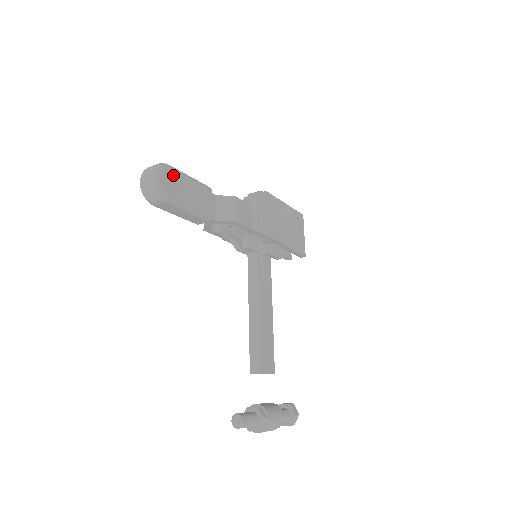
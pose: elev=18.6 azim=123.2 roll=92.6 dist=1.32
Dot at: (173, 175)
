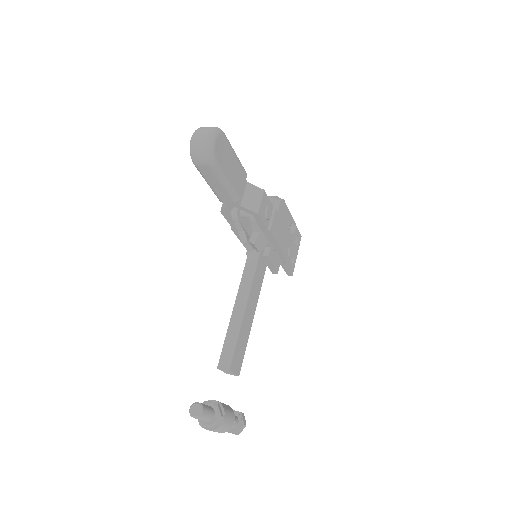
Dot at: (225, 143)
